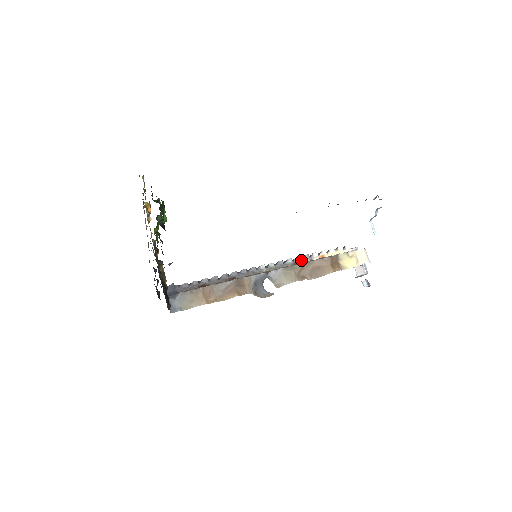
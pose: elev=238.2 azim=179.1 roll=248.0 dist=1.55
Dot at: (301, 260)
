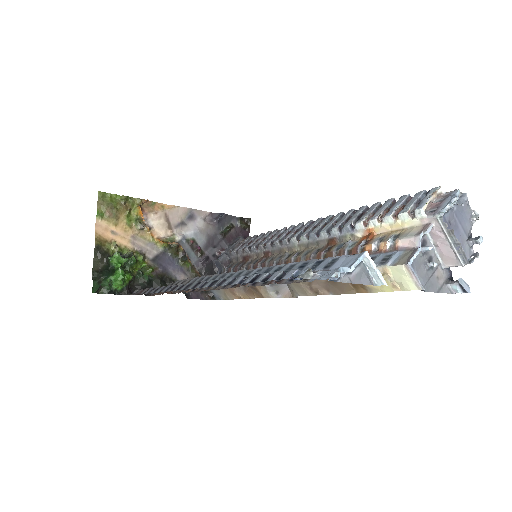
Dot at: (338, 235)
